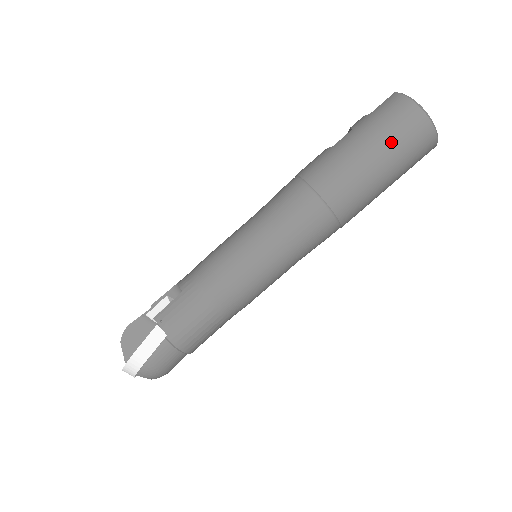
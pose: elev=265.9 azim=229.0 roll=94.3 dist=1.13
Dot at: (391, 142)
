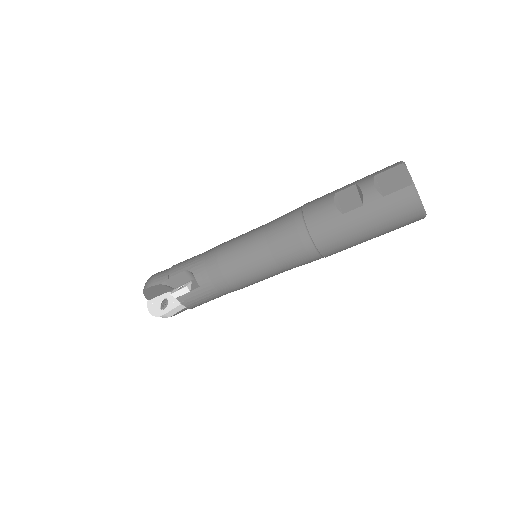
Dot at: (388, 229)
